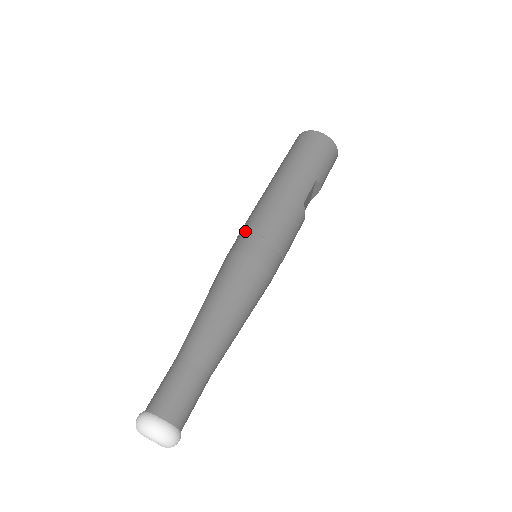
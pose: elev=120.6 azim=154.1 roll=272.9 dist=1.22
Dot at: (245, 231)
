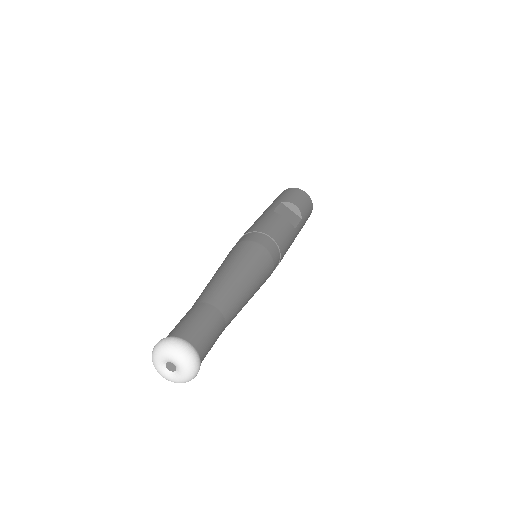
Dot at: occluded
